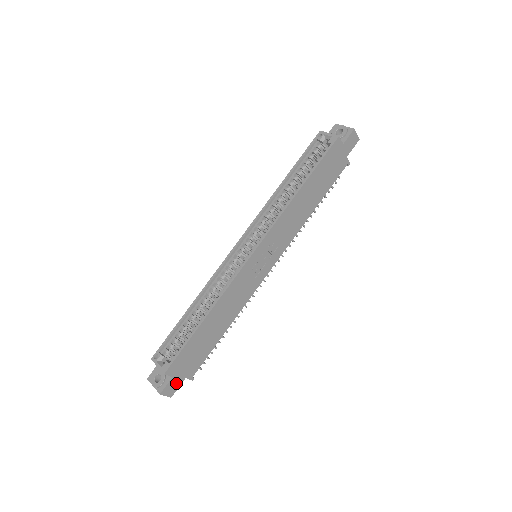
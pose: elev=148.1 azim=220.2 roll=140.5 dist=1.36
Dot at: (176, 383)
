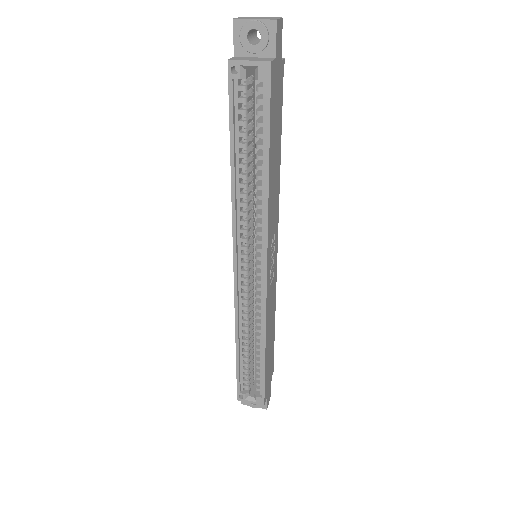
Dot at: (269, 390)
